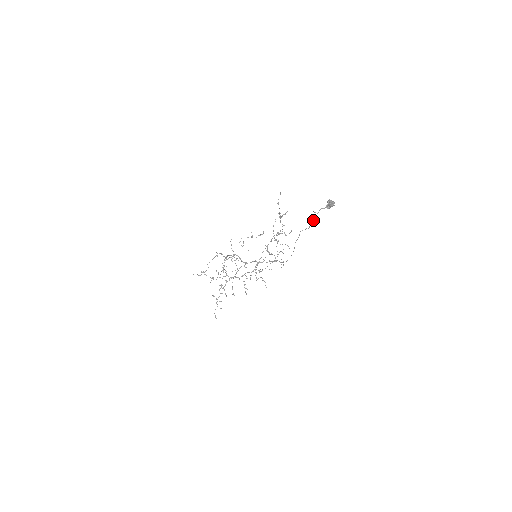
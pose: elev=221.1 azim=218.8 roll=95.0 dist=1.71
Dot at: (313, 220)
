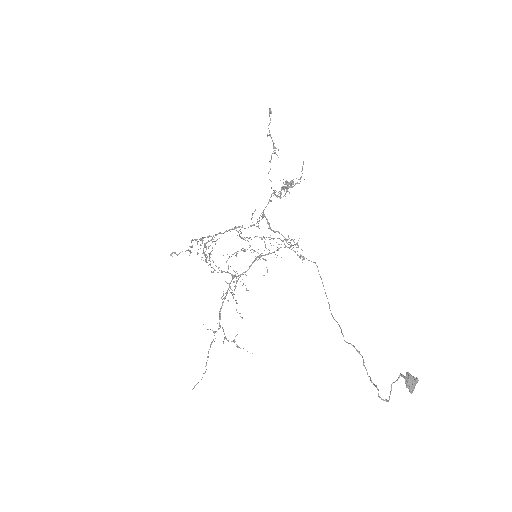
Dot at: (375, 386)
